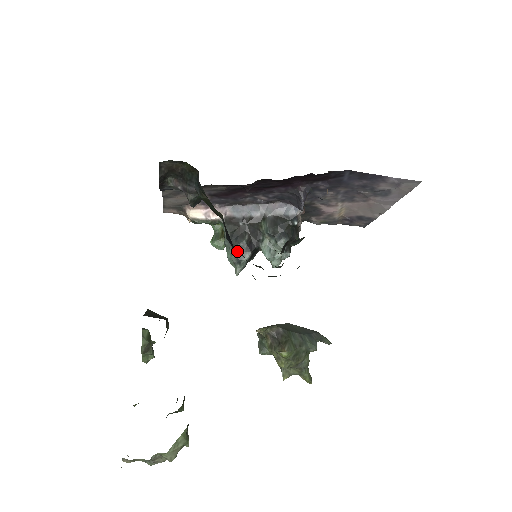
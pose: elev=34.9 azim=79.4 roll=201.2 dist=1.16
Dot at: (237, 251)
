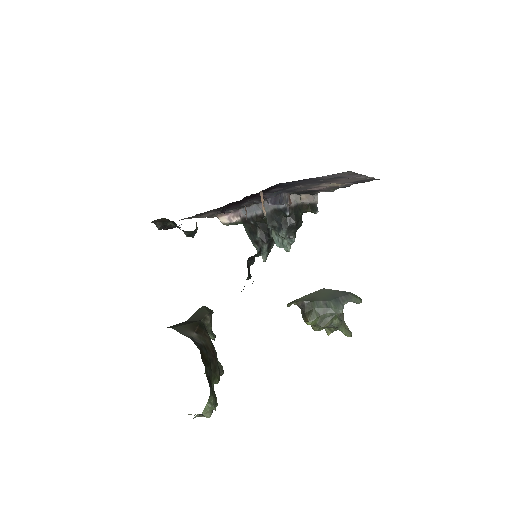
Dot at: (257, 244)
